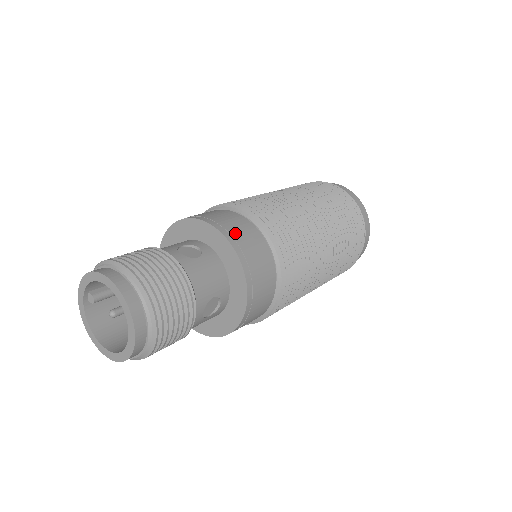
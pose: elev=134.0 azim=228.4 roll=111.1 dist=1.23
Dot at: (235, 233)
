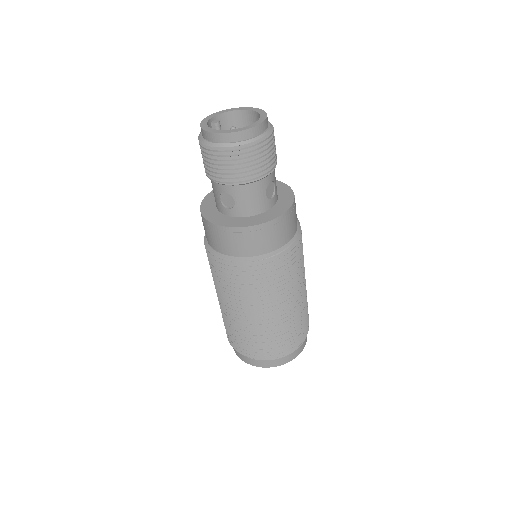
Dot at: occluded
